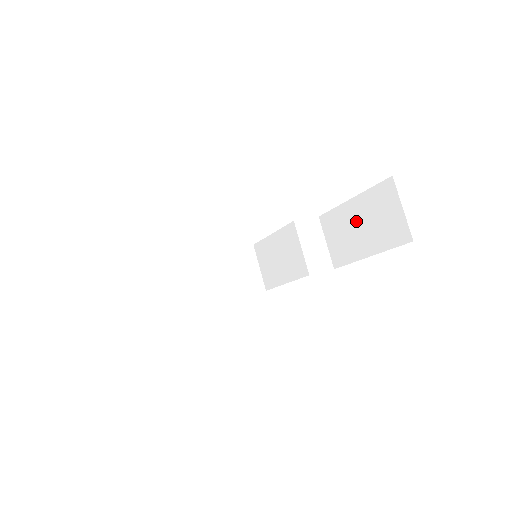
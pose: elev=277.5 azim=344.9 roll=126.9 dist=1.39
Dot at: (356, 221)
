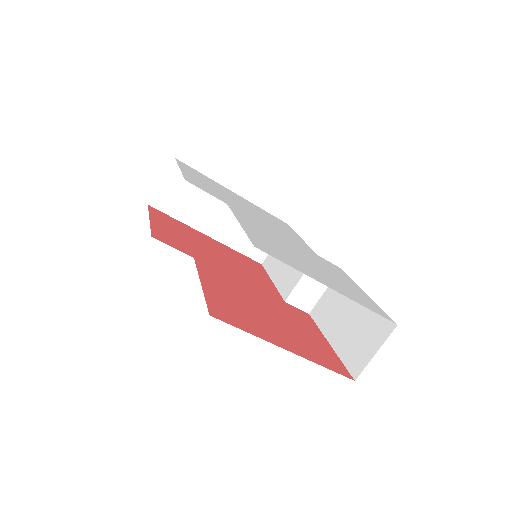
Dot at: (350, 311)
